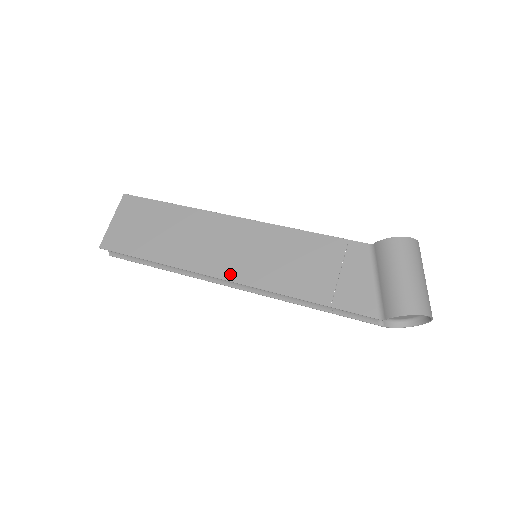
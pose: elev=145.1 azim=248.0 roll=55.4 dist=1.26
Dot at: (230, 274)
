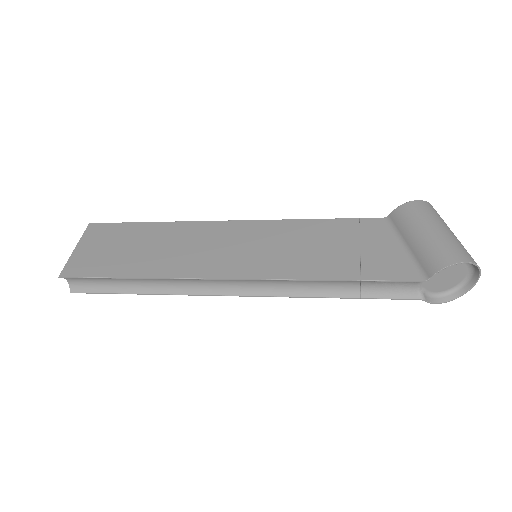
Dot at: (230, 272)
